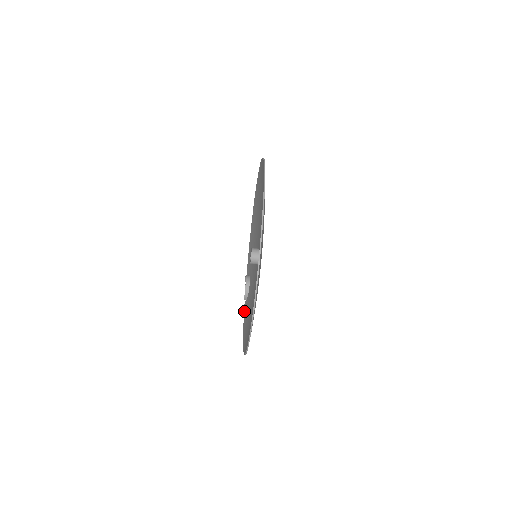
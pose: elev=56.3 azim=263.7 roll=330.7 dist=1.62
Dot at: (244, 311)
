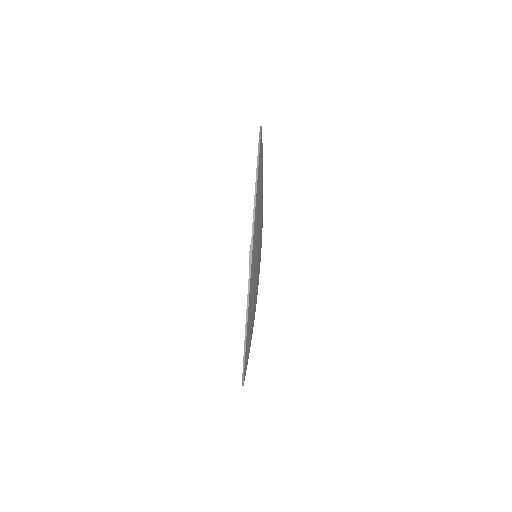
Dot at: occluded
